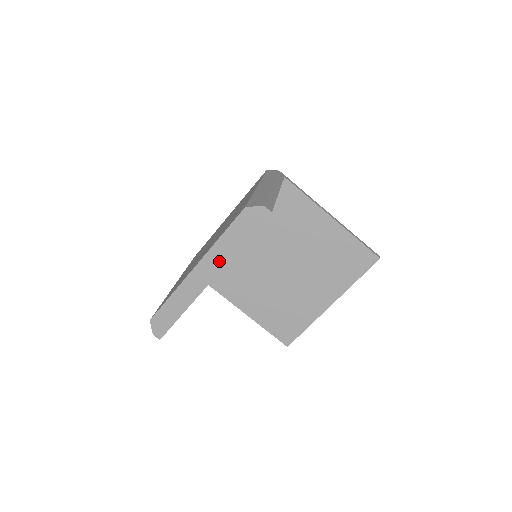
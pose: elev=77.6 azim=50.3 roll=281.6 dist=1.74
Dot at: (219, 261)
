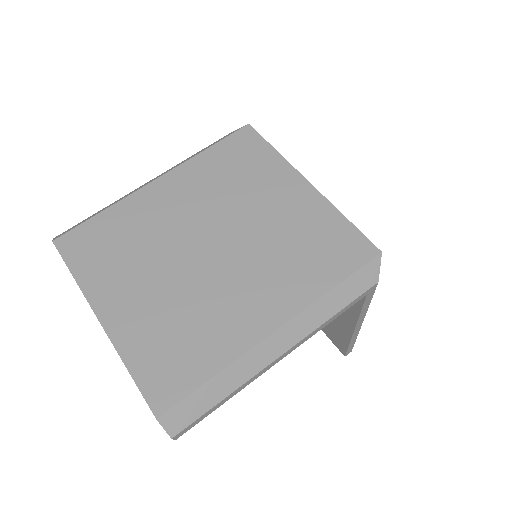
Dot at: occluded
